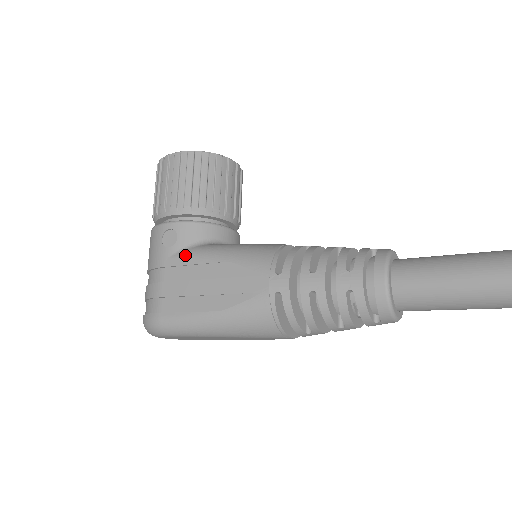
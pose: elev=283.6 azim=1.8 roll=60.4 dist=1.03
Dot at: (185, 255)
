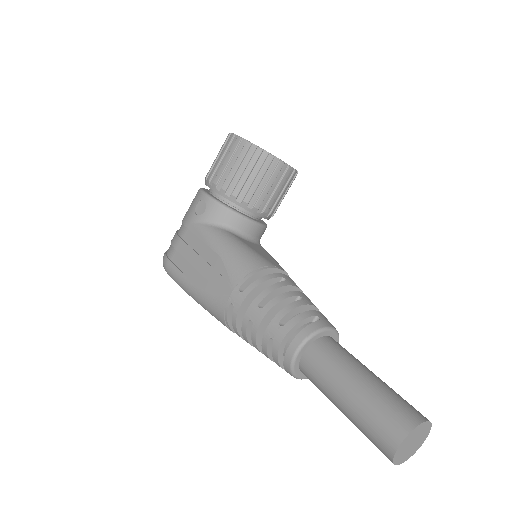
Dot at: (201, 229)
